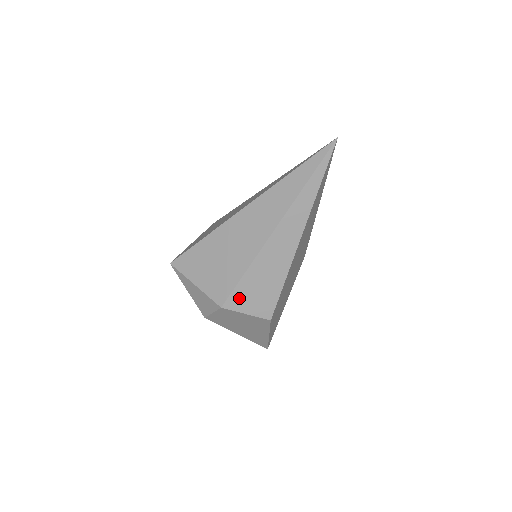
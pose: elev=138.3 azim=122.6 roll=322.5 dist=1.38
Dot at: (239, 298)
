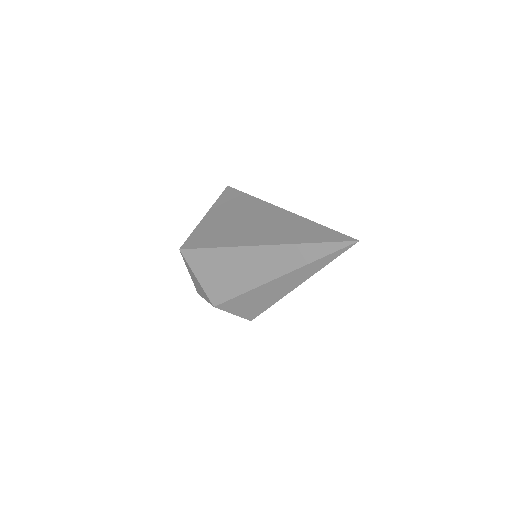
Dot at: (231, 305)
